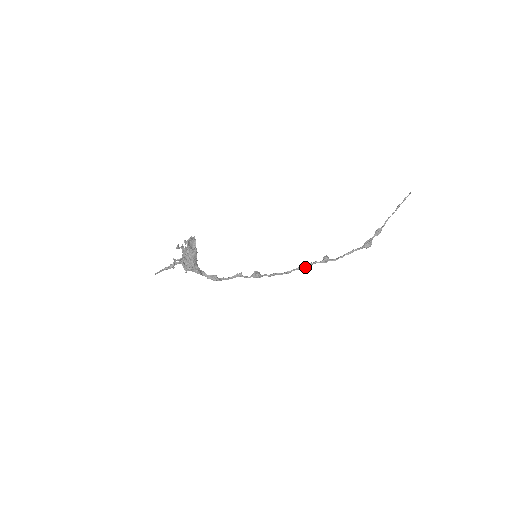
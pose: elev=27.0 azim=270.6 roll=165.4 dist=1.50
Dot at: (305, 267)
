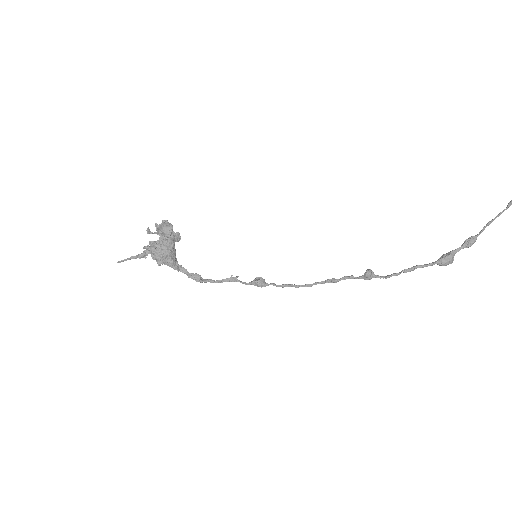
Dot at: (334, 281)
